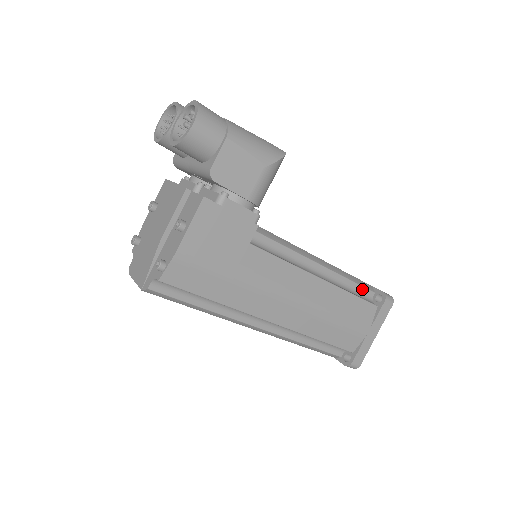
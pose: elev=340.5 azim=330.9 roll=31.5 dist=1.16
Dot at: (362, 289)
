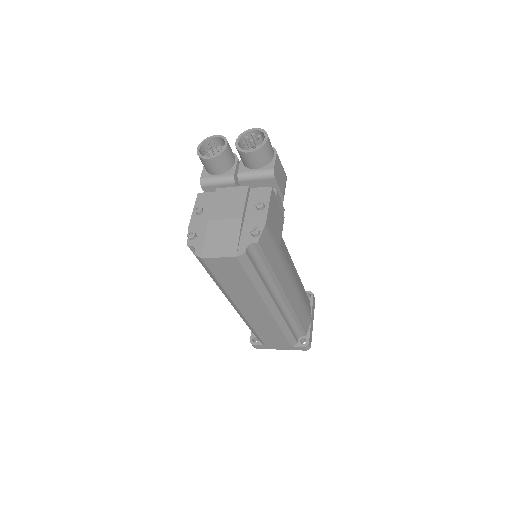
Dot at: occluded
